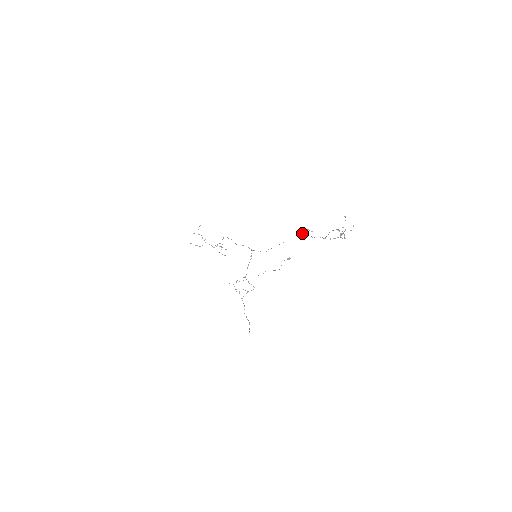
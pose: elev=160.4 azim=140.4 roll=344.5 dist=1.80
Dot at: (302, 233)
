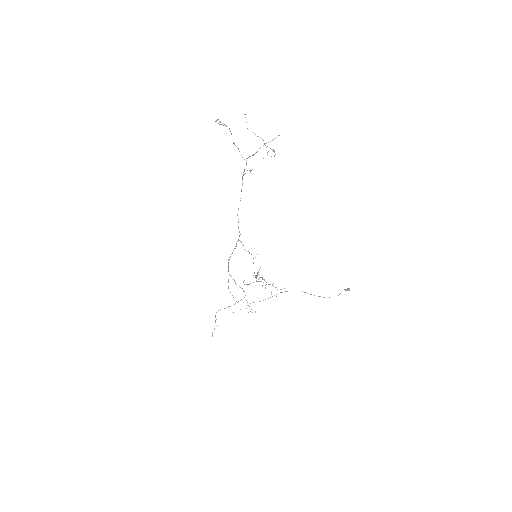
Dot at: (242, 176)
